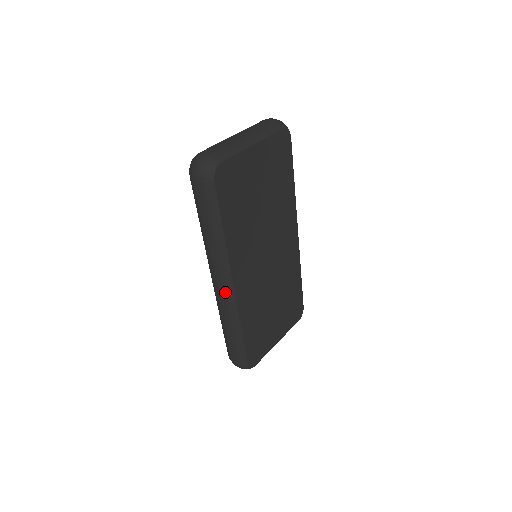
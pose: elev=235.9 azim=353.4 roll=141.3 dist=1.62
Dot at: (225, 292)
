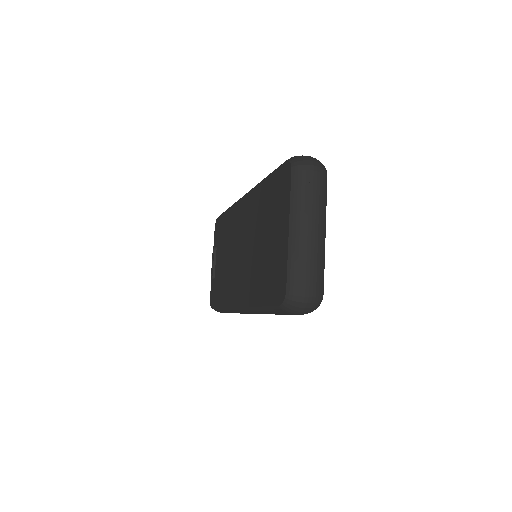
Dot at: occluded
